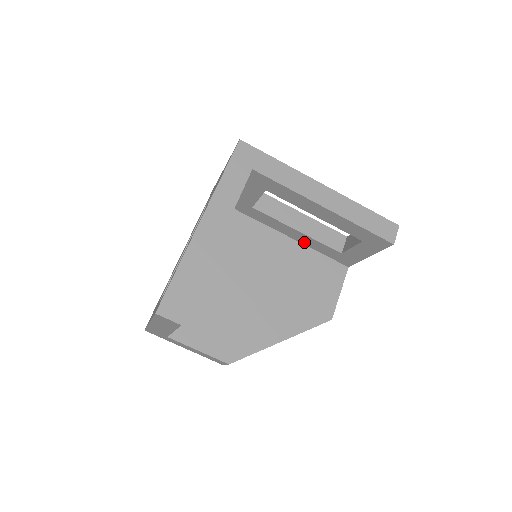
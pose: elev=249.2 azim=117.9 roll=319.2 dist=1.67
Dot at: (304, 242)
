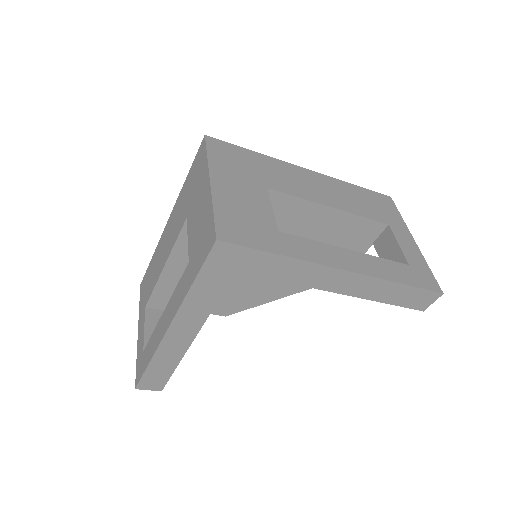
Dot at: occluded
